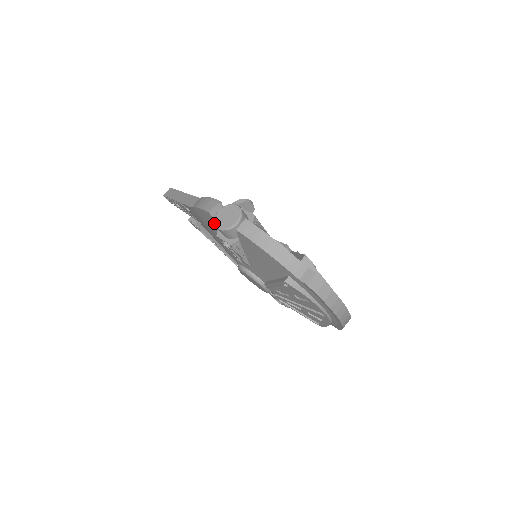
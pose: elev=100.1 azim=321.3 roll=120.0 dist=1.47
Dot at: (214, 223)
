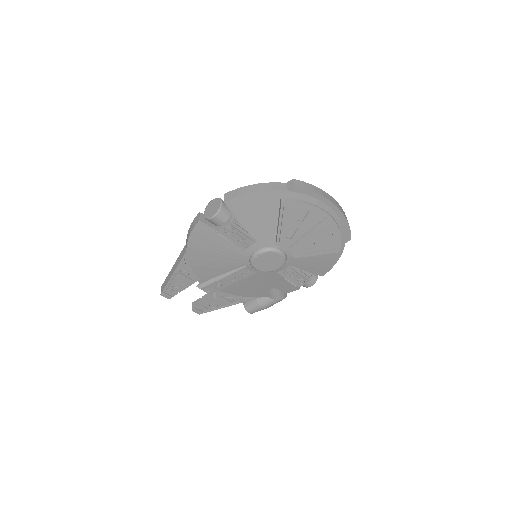
Dot at: (208, 230)
